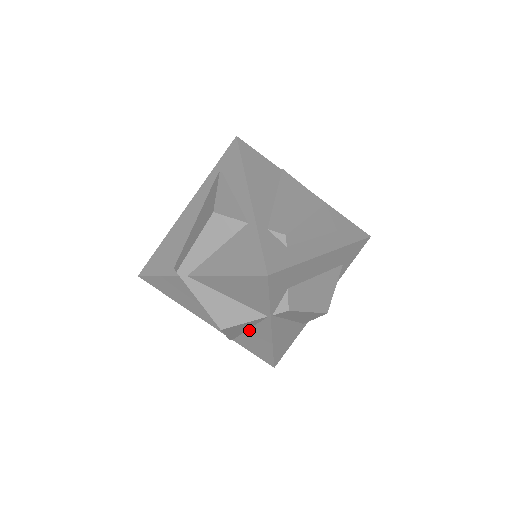
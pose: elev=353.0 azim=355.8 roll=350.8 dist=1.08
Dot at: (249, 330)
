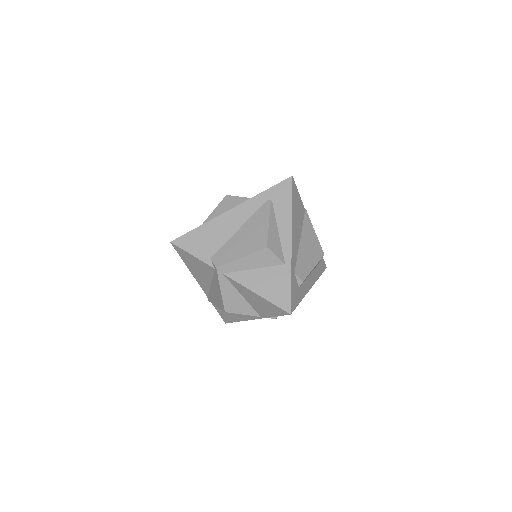
Dot at: occluded
